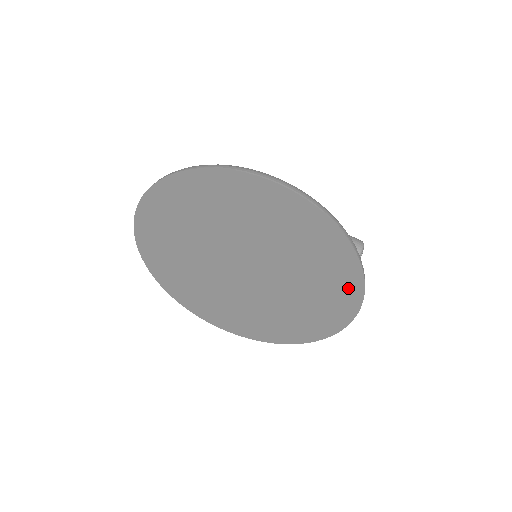
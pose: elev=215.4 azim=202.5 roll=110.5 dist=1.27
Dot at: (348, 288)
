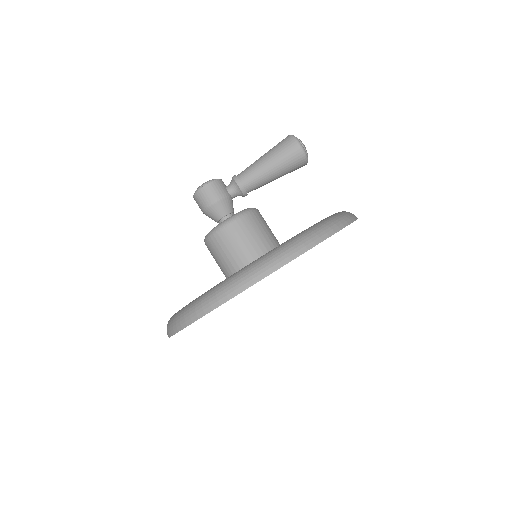
Dot at: occluded
